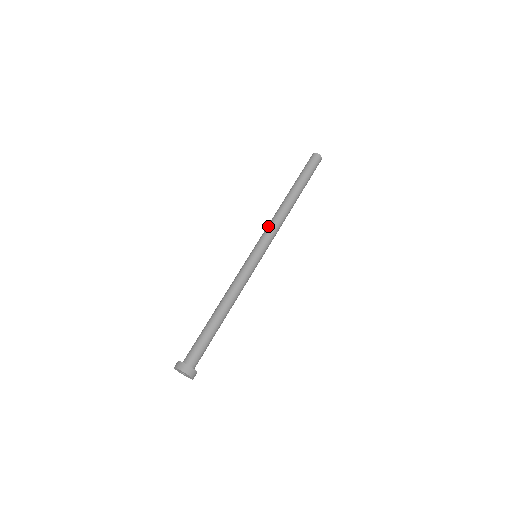
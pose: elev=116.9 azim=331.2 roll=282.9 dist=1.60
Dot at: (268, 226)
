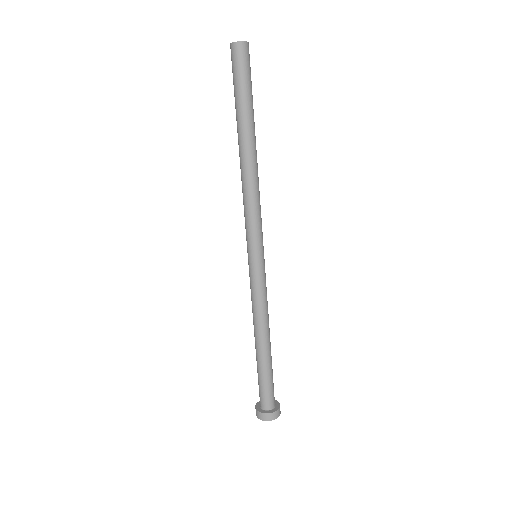
Dot at: (246, 212)
